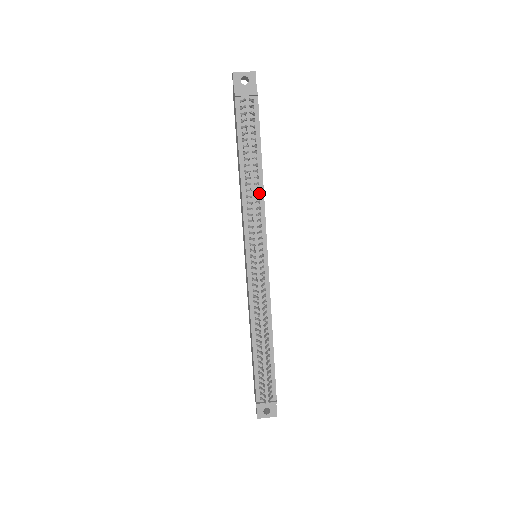
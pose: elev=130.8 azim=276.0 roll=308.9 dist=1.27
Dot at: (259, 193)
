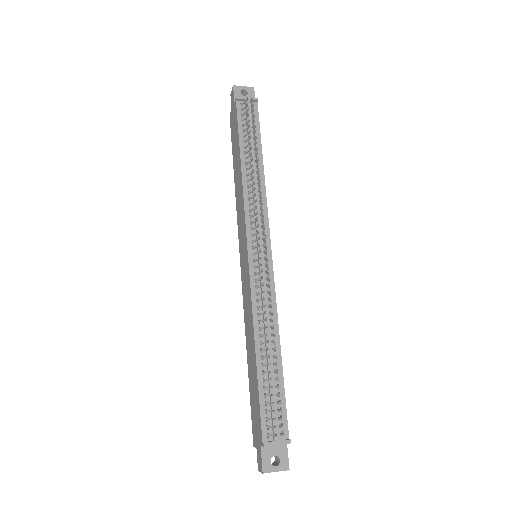
Dot at: (260, 185)
